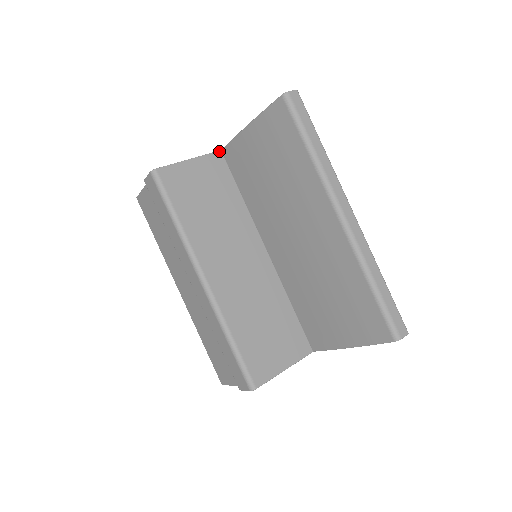
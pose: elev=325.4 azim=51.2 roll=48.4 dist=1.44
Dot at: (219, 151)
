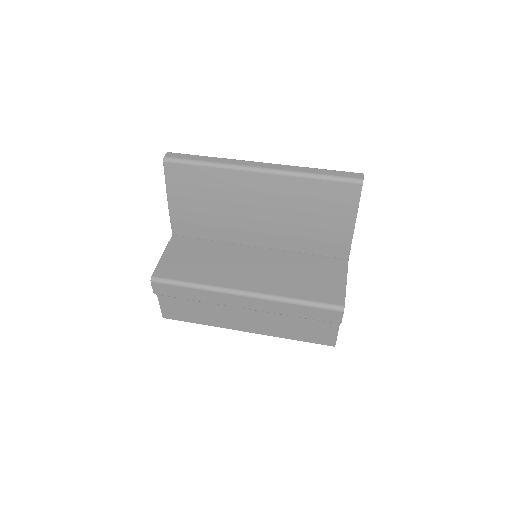
Dot at: (172, 236)
